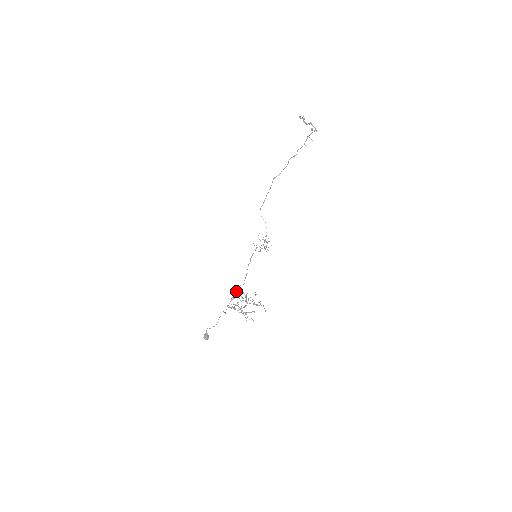
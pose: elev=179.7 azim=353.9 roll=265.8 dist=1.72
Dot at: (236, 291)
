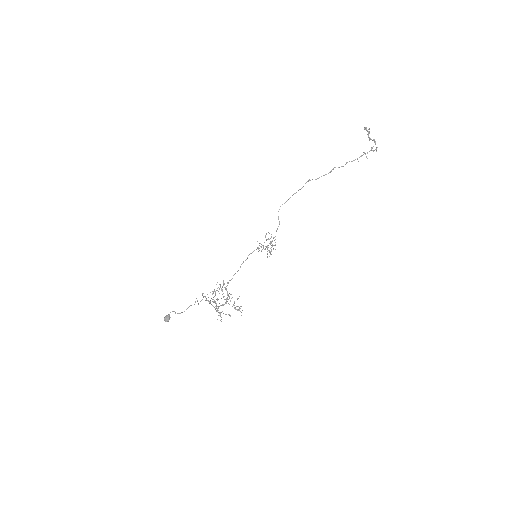
Dot at: (220, 286)
